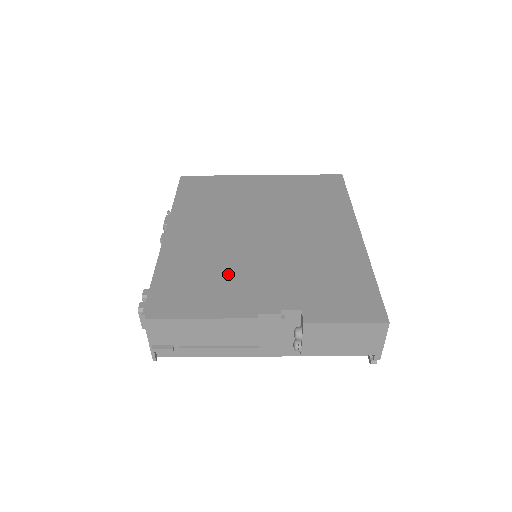
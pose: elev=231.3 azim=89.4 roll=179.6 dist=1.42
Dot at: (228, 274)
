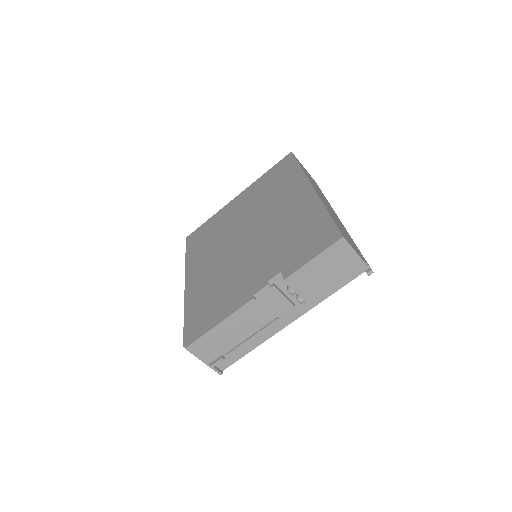
Dot at: (229, 282)
